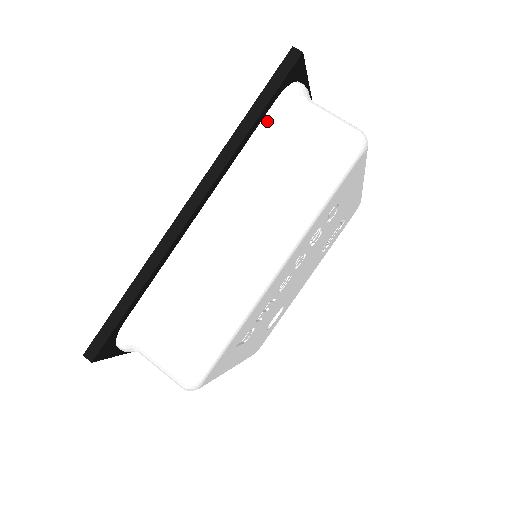
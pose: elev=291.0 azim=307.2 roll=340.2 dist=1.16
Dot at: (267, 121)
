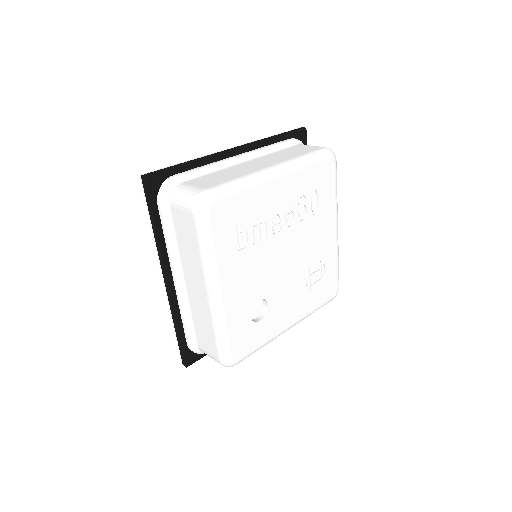
Dot at: (284, 141)
